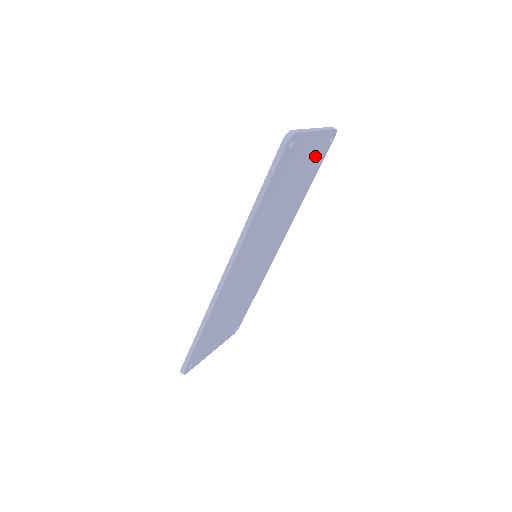
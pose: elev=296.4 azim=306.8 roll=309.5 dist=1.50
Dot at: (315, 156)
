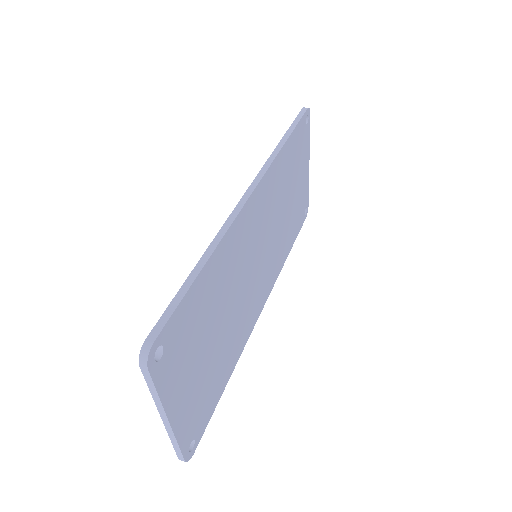
Dot at: (301, 202)
